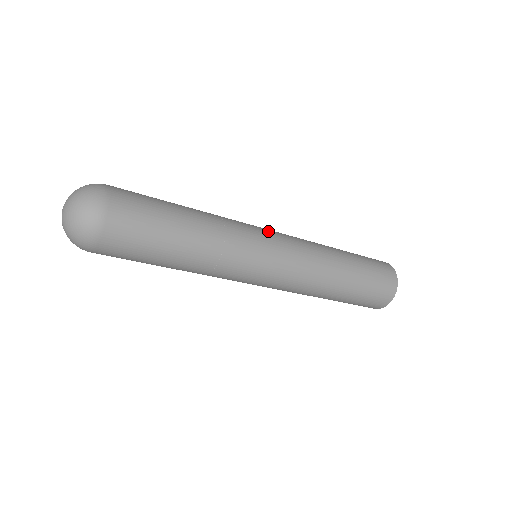
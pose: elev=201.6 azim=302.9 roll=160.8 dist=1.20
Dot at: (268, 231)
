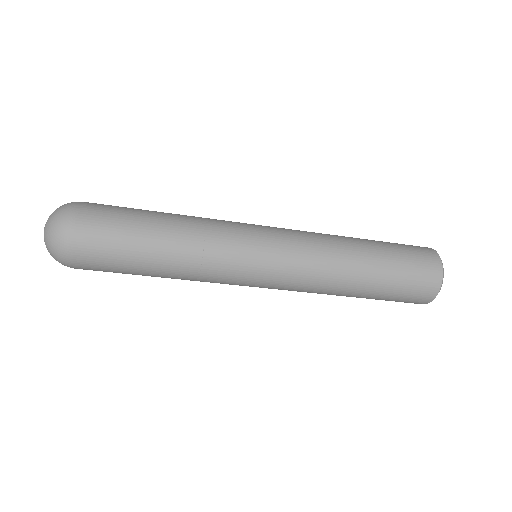
Dot at: occluded
